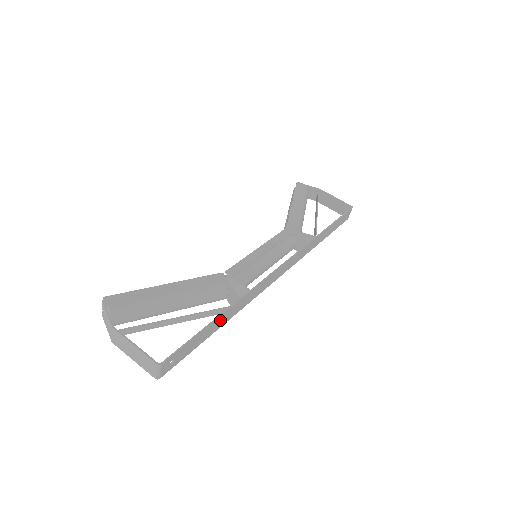
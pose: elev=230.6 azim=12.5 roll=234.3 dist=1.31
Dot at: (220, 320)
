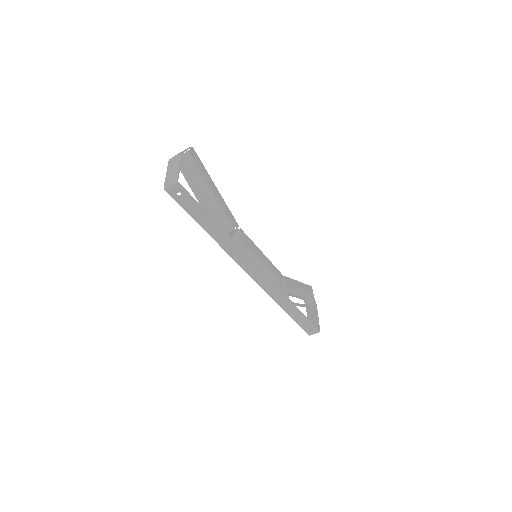
Dot at: (213, 227)
